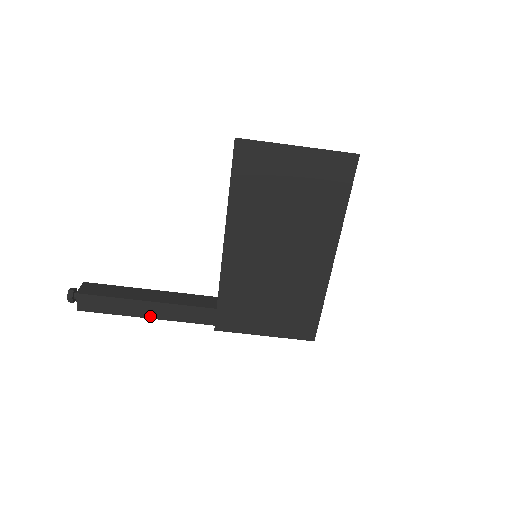
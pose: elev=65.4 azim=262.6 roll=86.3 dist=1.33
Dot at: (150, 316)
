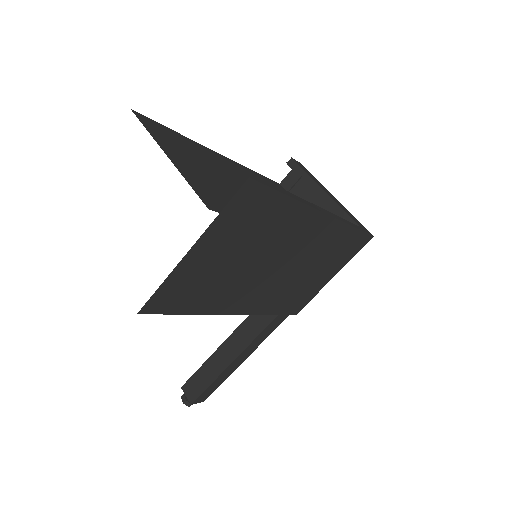
Dot at: (246, 357)
